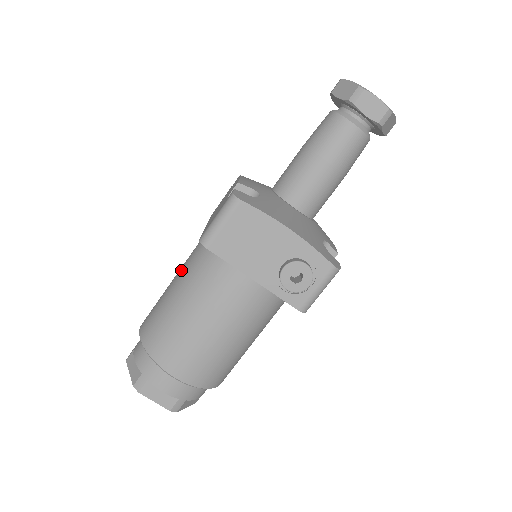
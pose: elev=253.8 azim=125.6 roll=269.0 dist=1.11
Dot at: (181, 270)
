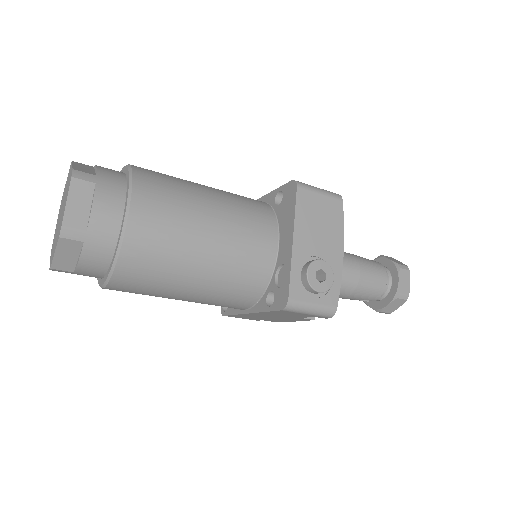
Dot at: occluded
